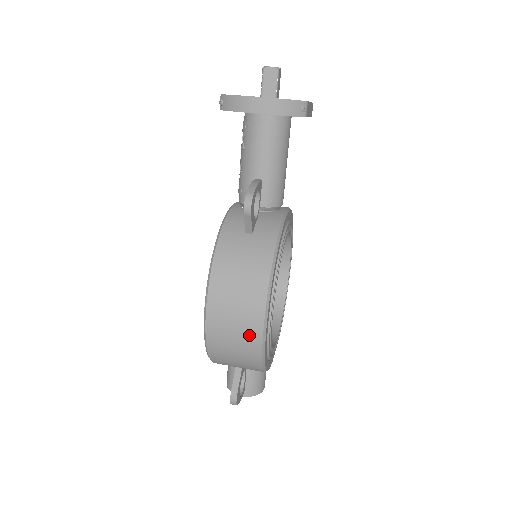
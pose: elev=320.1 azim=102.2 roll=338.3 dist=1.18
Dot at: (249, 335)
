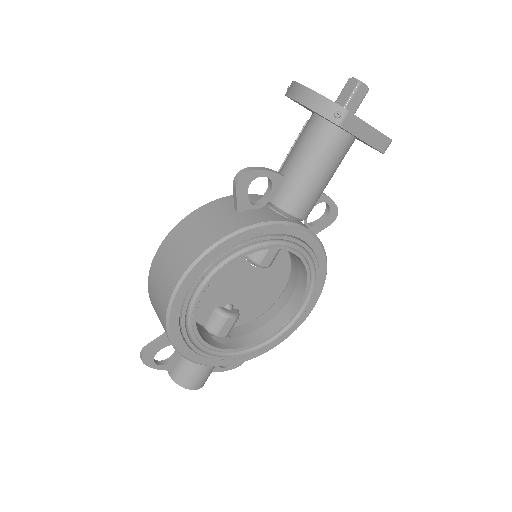
Dot at: (166, 289)
